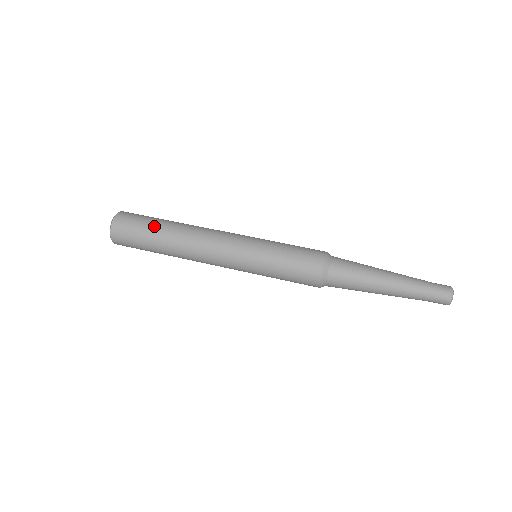
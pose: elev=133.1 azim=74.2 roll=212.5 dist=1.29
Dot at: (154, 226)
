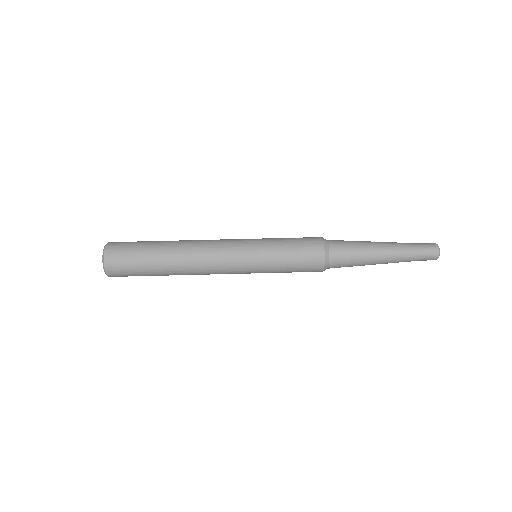
Dot at: (150, 247)
